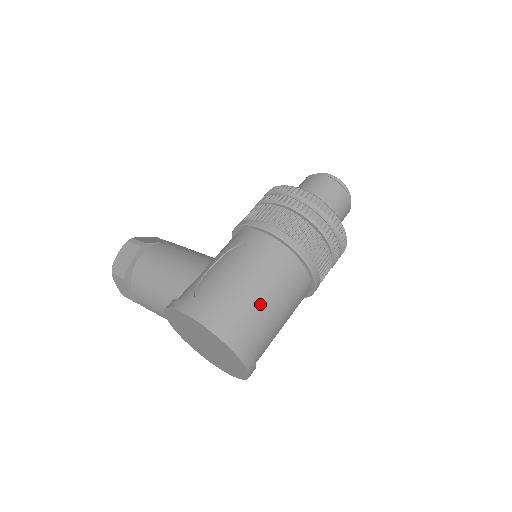
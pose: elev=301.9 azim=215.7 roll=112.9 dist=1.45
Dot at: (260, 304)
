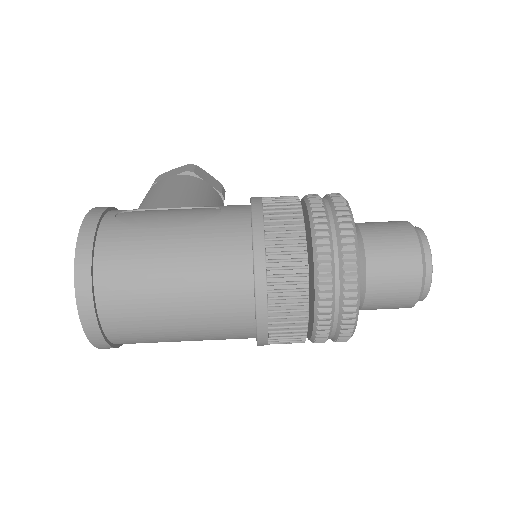
Dot at: (155, 271)
